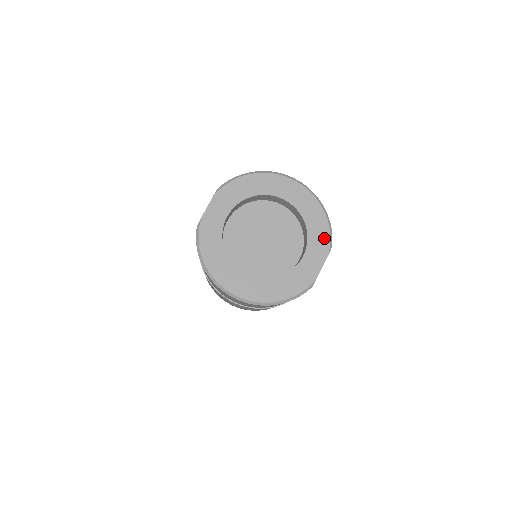
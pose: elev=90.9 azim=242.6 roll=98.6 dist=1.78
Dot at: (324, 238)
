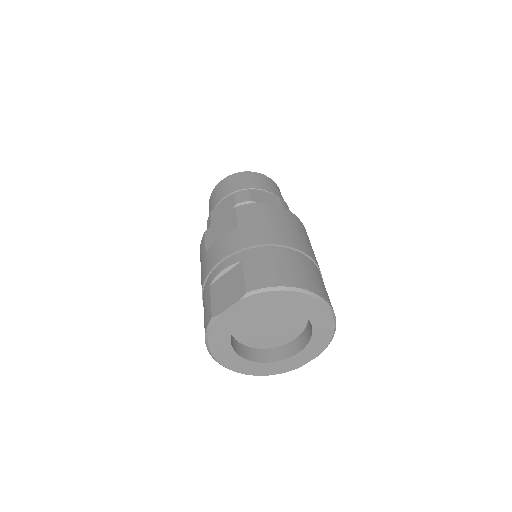
Dot at: (322, 346)
